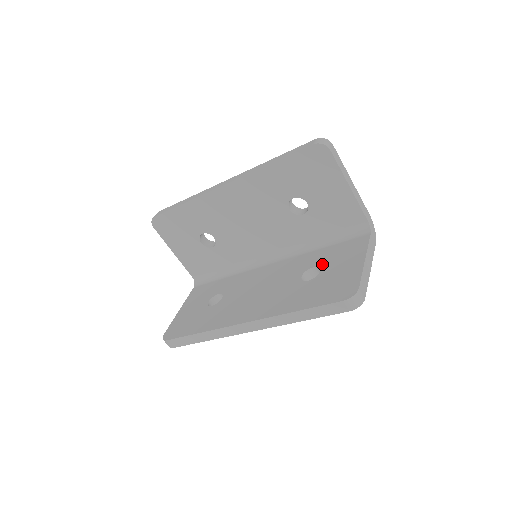
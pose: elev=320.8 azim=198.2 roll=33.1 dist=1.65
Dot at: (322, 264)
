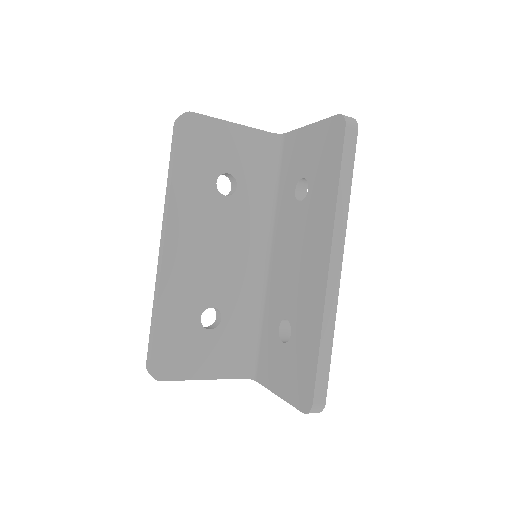
Dot at: (296, 179)
